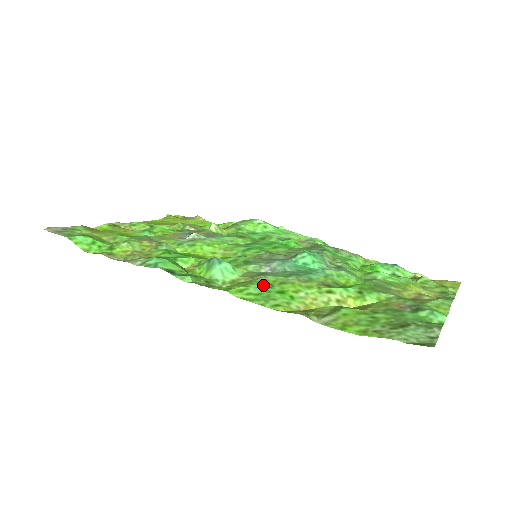
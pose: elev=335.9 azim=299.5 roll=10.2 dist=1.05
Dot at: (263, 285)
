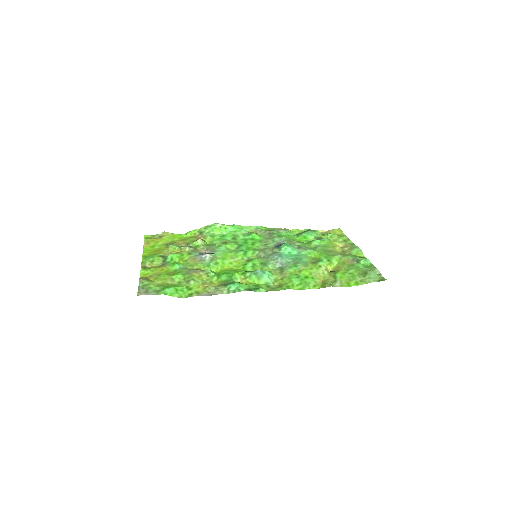
Dot at: (295, 277)
